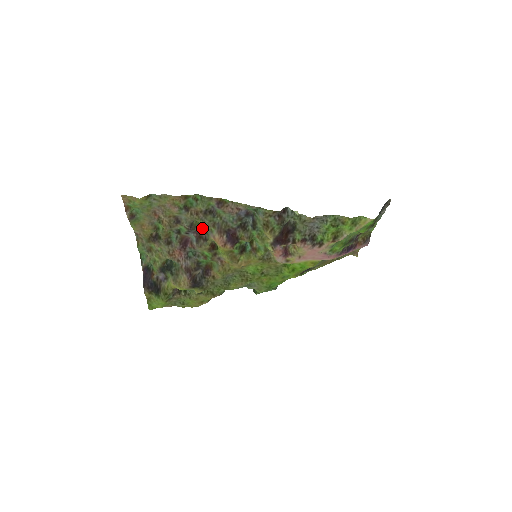
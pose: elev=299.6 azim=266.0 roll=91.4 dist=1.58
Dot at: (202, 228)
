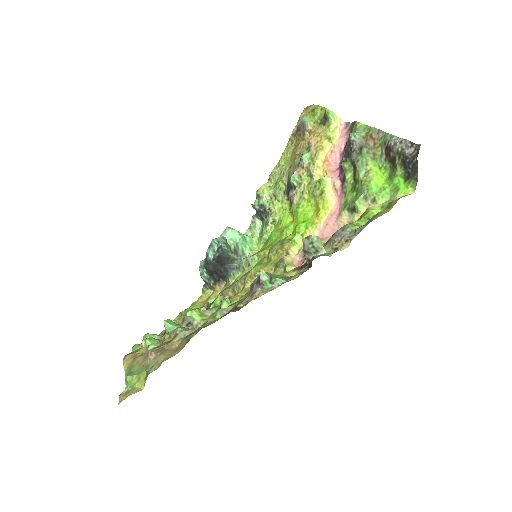
Dot at: (203, 311)
